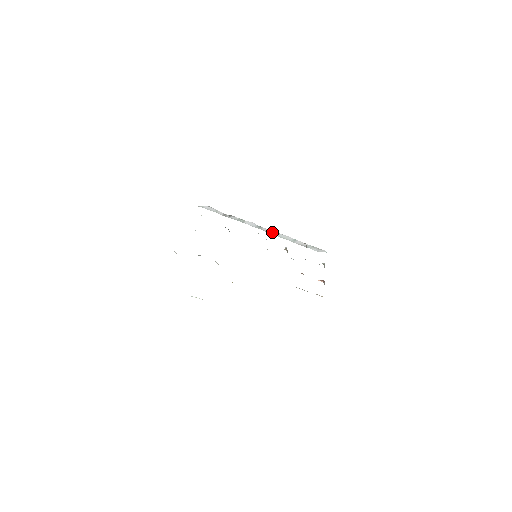
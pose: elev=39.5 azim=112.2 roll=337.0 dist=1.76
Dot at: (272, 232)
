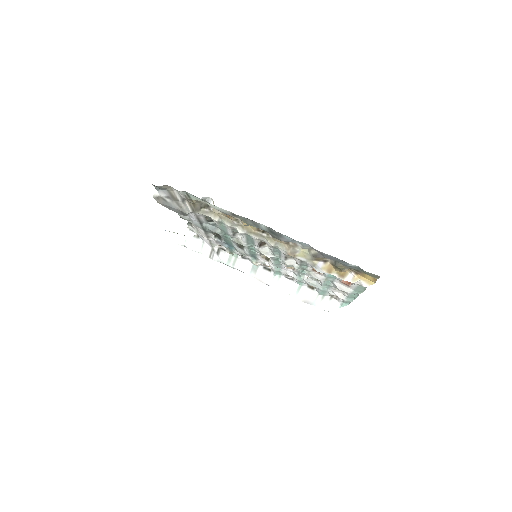
Dot at: (270, 278)
